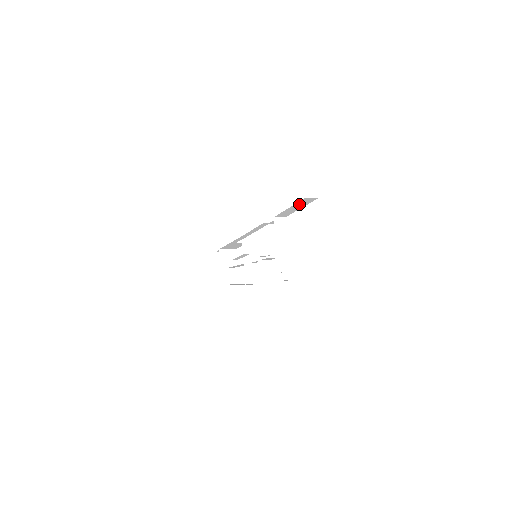
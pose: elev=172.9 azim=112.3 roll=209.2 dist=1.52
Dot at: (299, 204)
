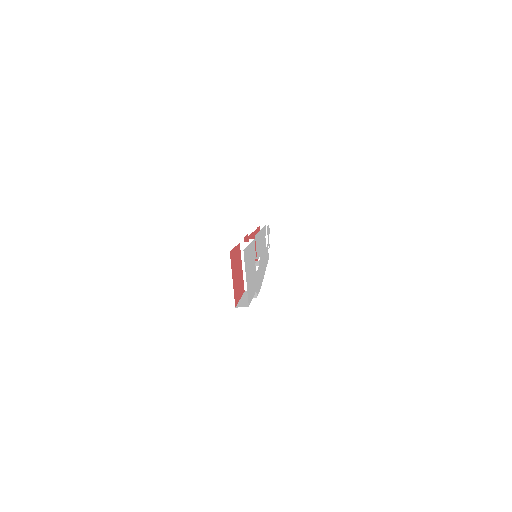
Dot at: occluded
